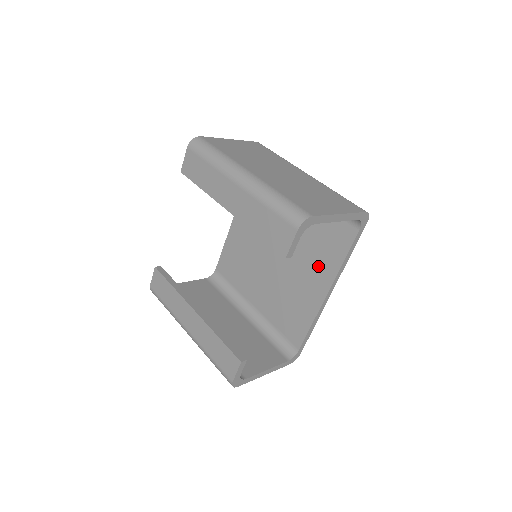
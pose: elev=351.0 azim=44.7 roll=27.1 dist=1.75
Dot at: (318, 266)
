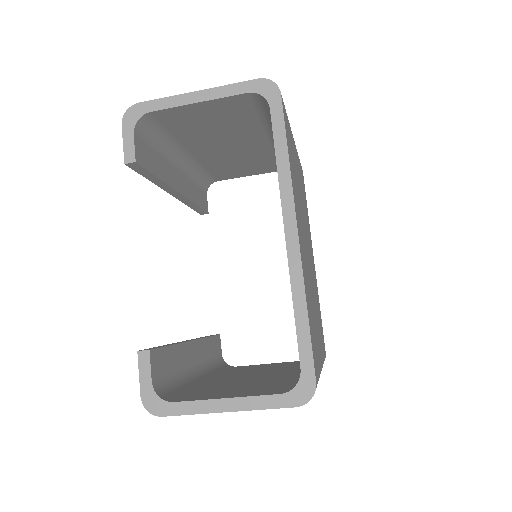
Dot at: occluded
